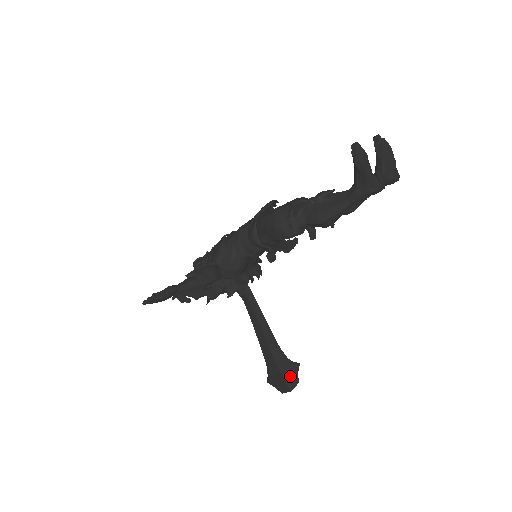
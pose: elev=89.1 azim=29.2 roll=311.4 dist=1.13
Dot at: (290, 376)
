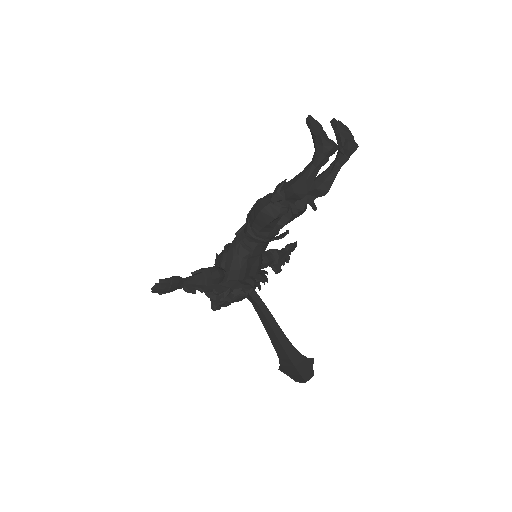
Dot at: (304, 369)
